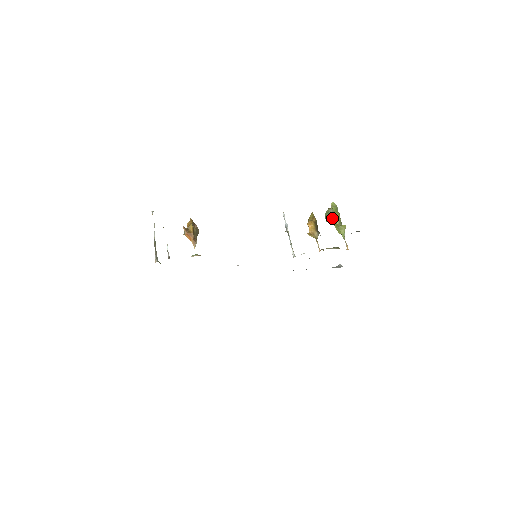
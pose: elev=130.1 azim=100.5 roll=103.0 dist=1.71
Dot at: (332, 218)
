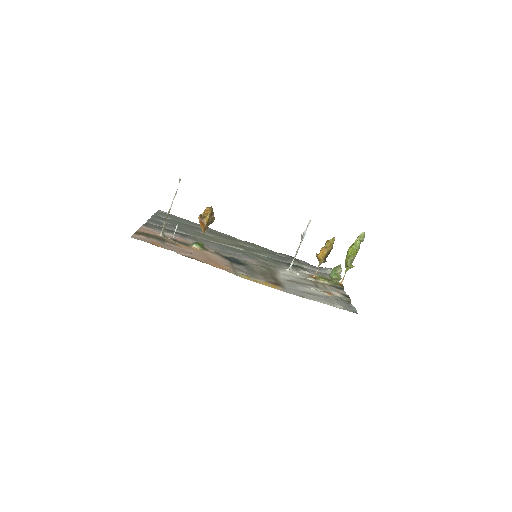
Dot at: (335, 278)
